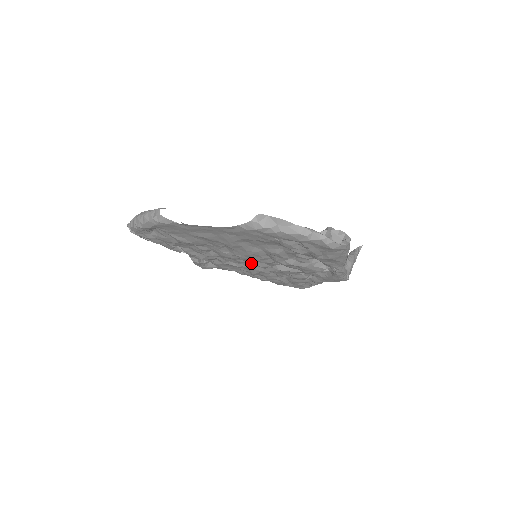
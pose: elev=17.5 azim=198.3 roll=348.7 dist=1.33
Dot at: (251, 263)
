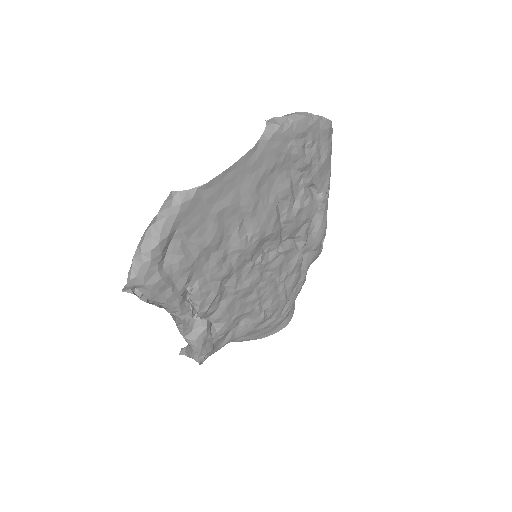
Dot at: (261, 259)
